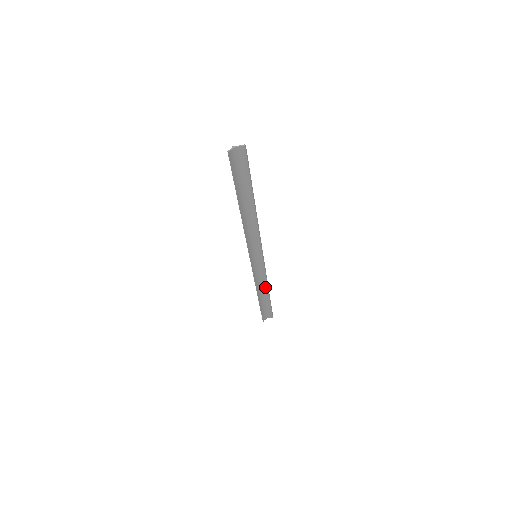
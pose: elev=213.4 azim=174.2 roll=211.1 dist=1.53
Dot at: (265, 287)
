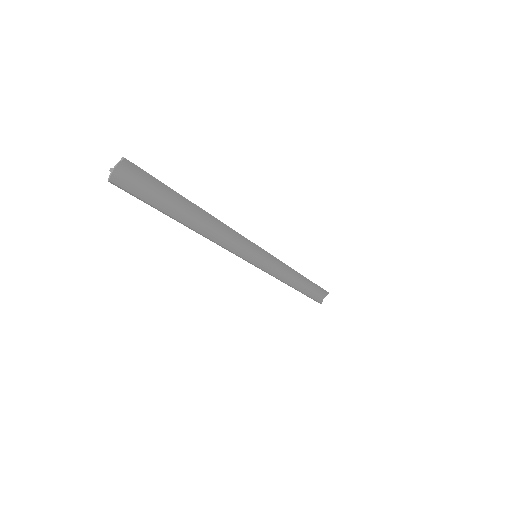
Dot at: (295, 275)
